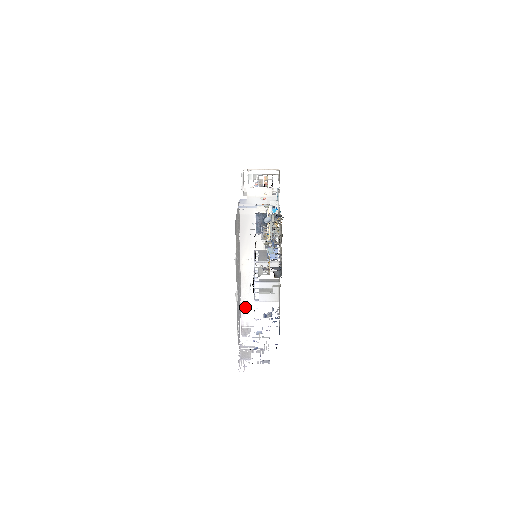
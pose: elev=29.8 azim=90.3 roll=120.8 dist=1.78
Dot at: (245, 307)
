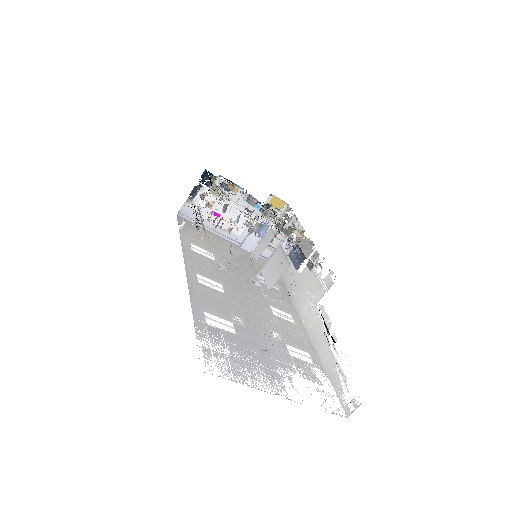
Dot at: (336, 376)
